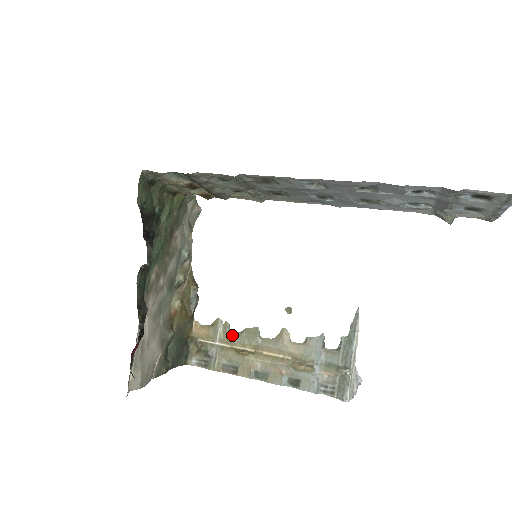
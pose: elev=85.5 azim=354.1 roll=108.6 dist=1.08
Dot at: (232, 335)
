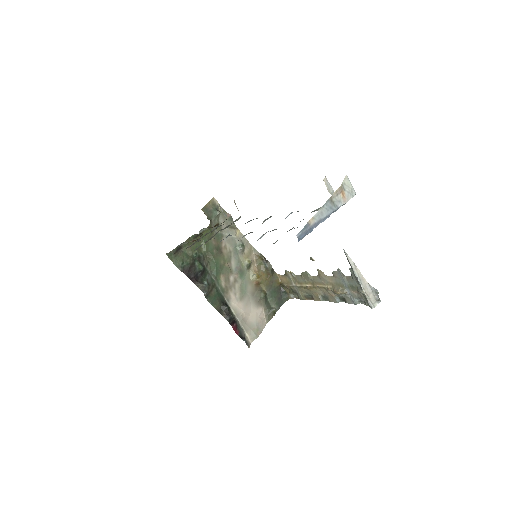
Dot at: (298, 278)
